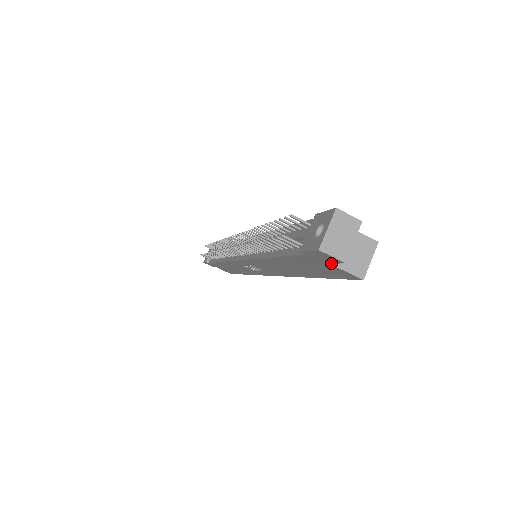
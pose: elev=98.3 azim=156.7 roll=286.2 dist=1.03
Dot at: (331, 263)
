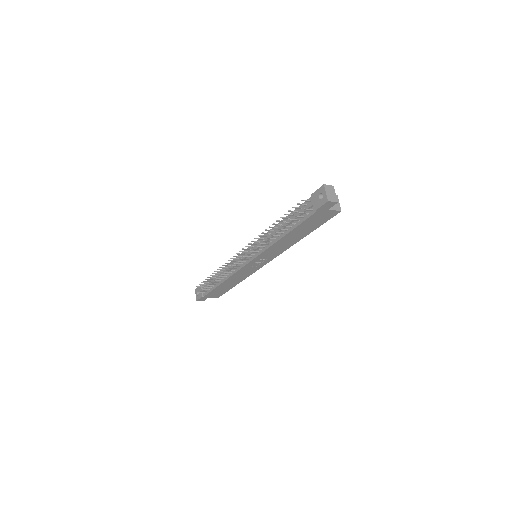
Dot at: (329, 208)
